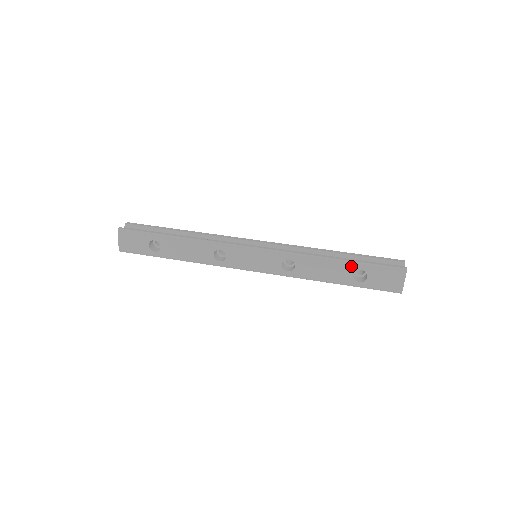
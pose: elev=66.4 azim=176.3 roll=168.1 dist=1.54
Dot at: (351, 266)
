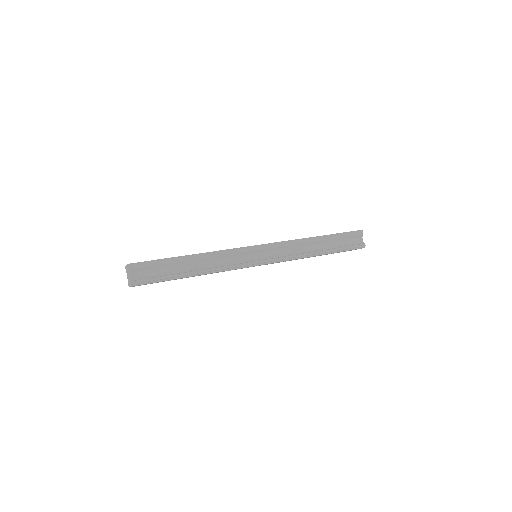
Dot at: occluded
